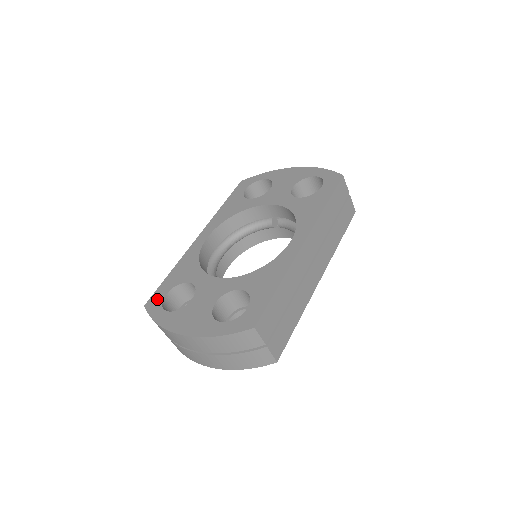
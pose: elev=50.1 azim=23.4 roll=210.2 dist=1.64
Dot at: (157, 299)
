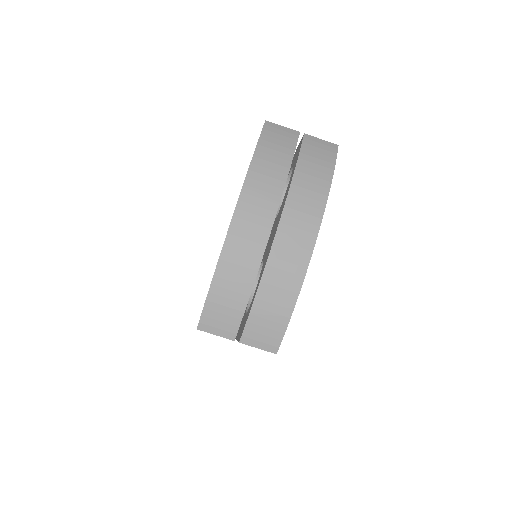
Dot at: occluded
